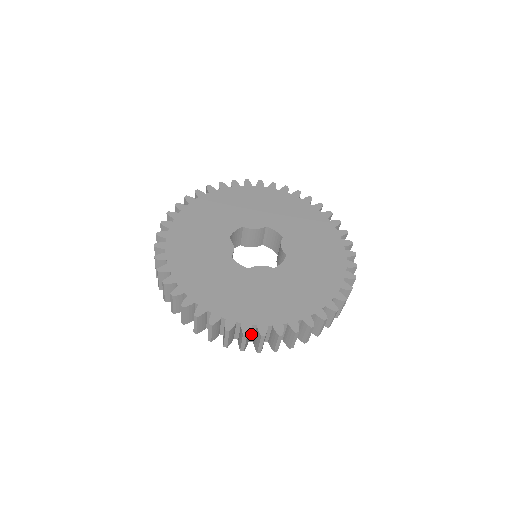
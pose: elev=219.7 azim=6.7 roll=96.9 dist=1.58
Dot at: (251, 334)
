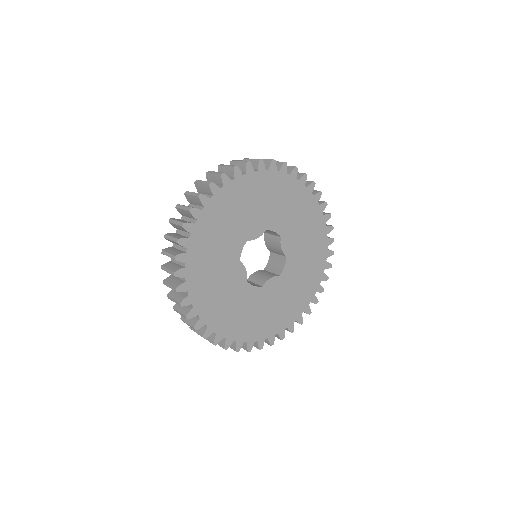
Dot at: occluded
